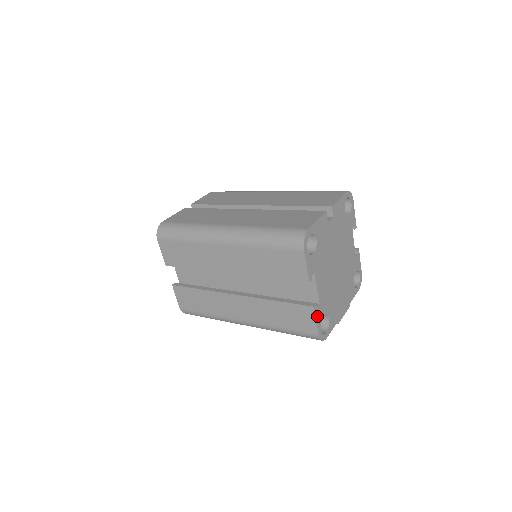
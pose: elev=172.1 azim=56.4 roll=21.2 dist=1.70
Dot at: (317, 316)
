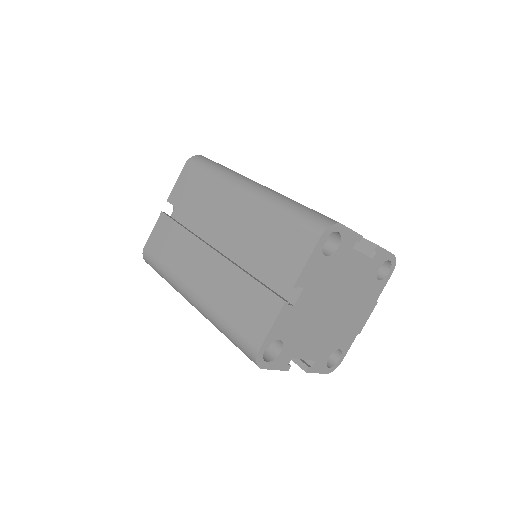
Dot at: (316, 369)
